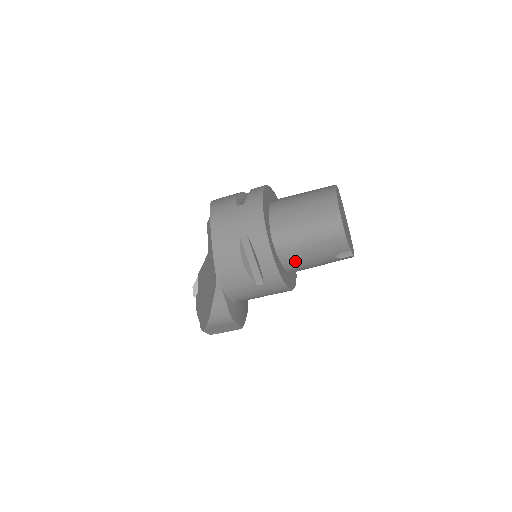
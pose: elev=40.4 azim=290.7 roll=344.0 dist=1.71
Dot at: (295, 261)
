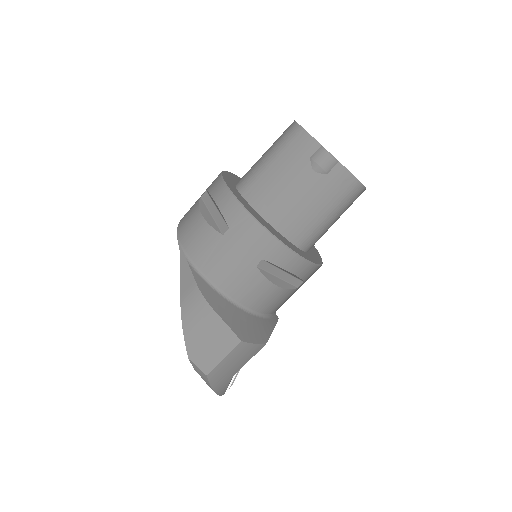
Dot at: (268, 198)
